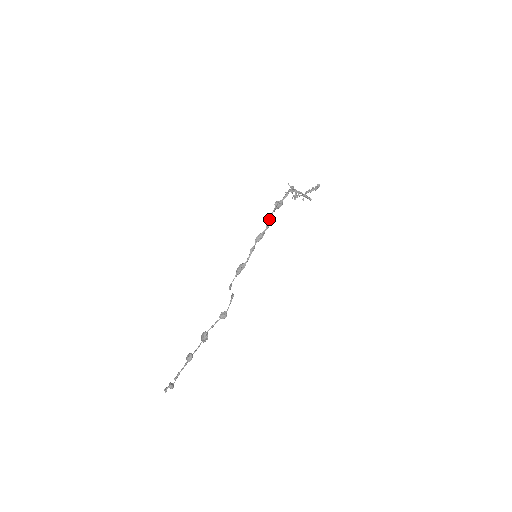
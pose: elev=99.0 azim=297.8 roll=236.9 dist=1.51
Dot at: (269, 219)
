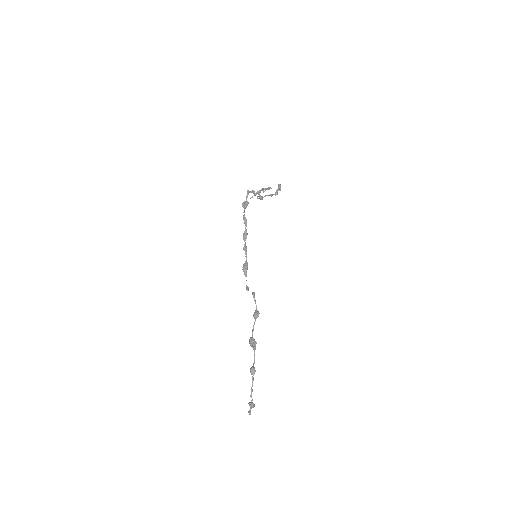
Dot at: (244, 218)
